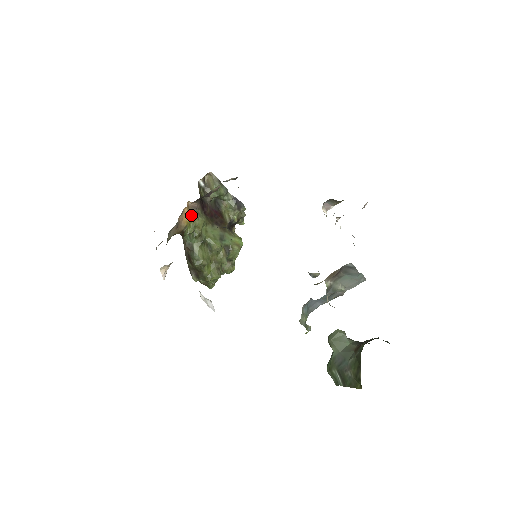
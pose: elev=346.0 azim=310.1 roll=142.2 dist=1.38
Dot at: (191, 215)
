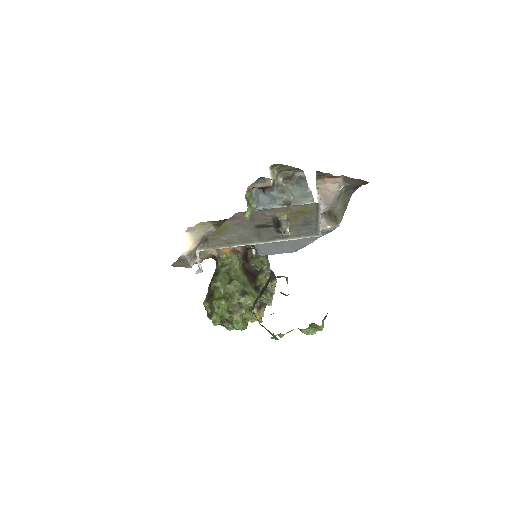
Dot at: (232, 252)
